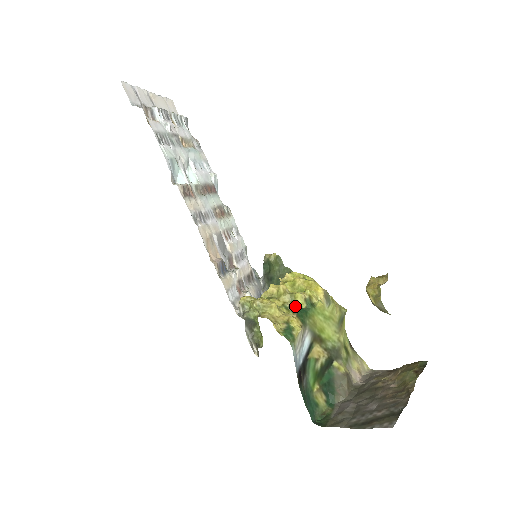
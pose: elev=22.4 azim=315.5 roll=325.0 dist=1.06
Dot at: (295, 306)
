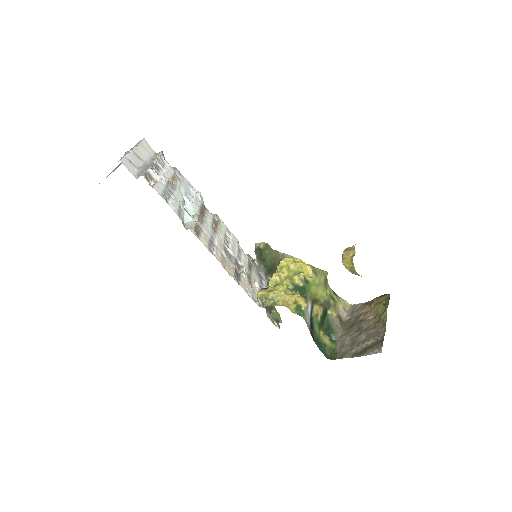
Dot at: (296, 287)
